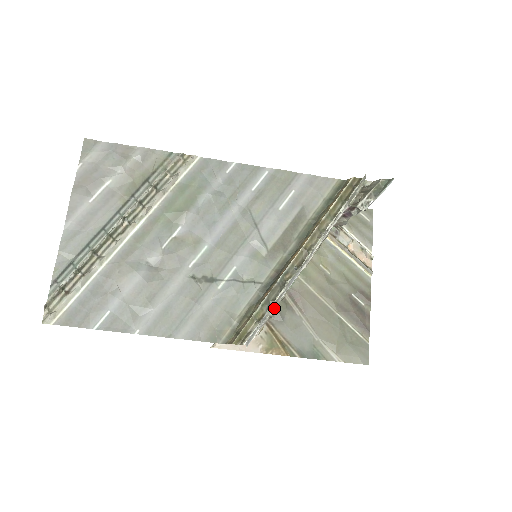
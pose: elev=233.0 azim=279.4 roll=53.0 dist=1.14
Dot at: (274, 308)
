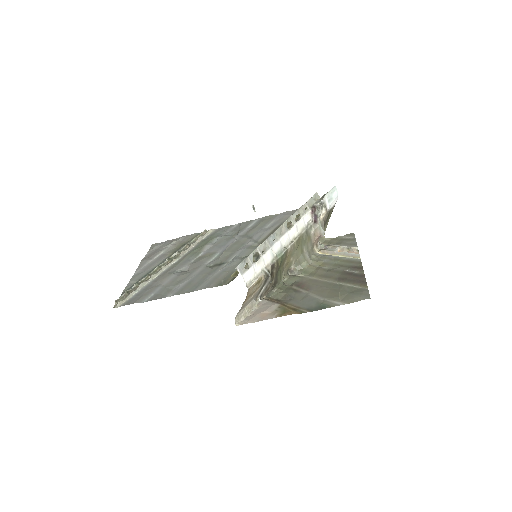
Dot at: (267, 267)
